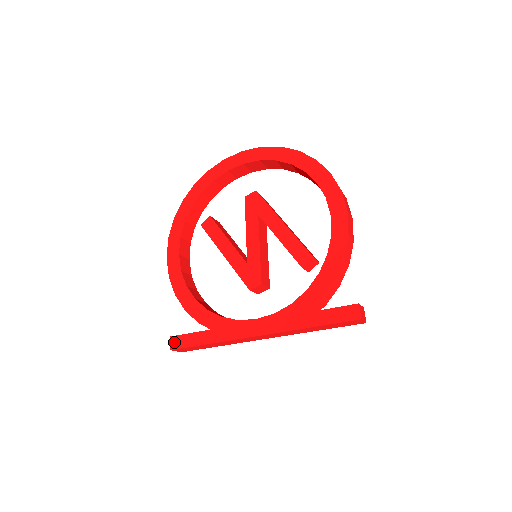
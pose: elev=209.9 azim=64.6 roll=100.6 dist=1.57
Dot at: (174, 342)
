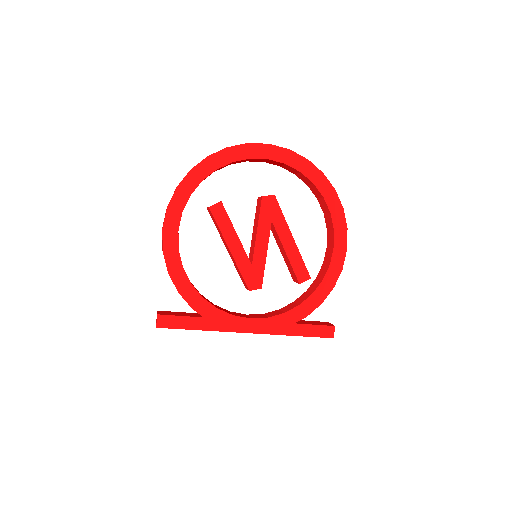
Dot at: (162, 321)
